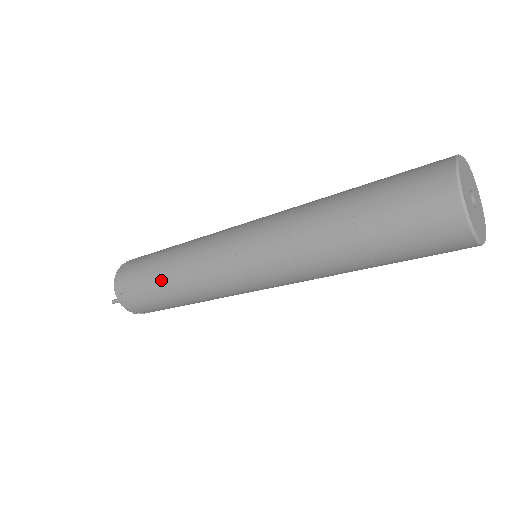
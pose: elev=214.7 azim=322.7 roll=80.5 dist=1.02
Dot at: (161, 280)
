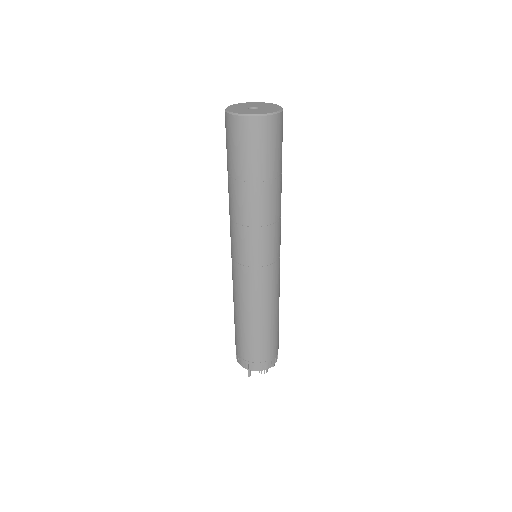
Dot at: (238, 323)
